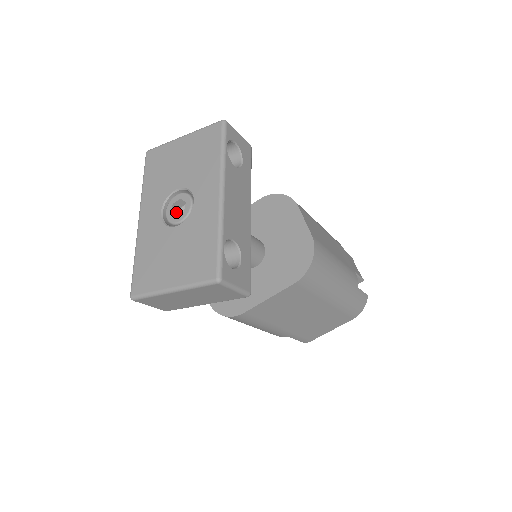
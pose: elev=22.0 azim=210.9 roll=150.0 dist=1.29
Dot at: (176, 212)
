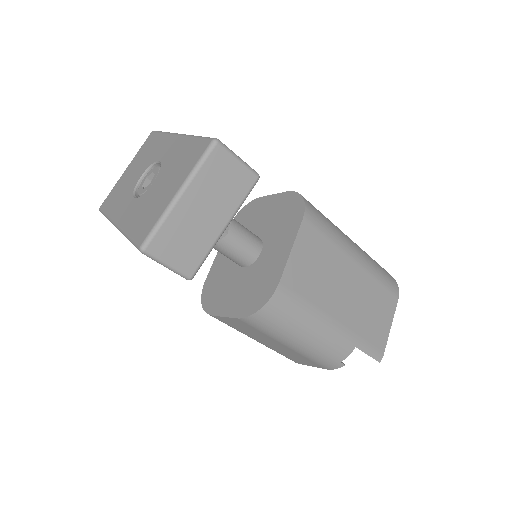
Dot at: occluded
